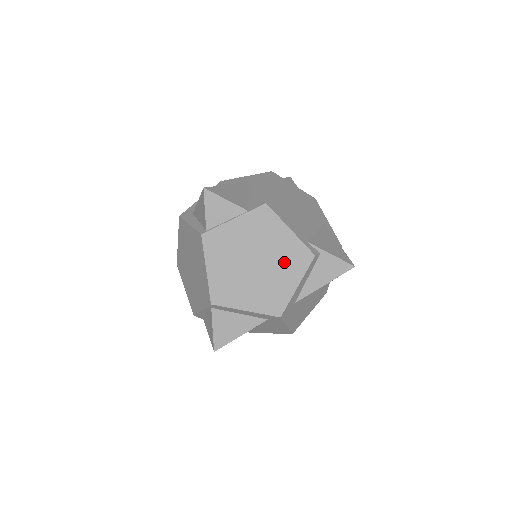
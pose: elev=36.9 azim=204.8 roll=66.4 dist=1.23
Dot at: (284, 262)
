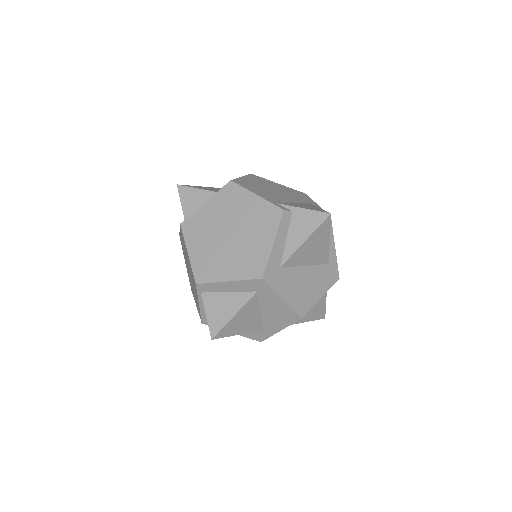
Dot at: (256, 225)
